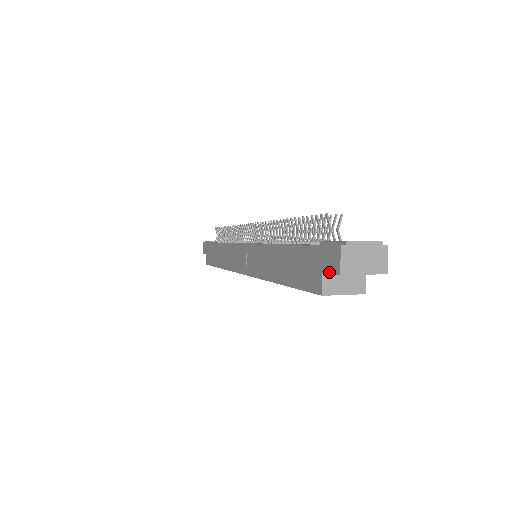
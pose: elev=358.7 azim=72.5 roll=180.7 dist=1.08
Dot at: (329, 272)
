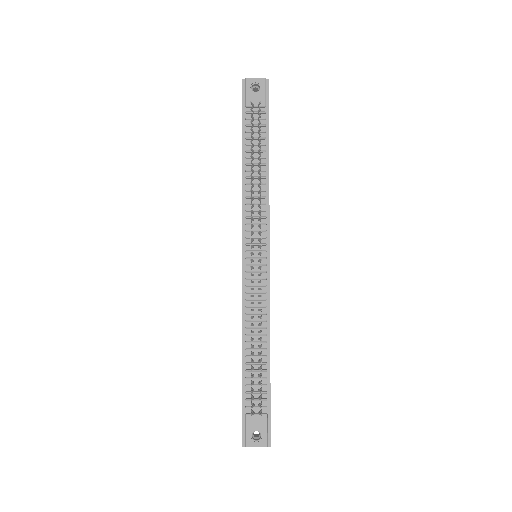
Dot at: occluded
